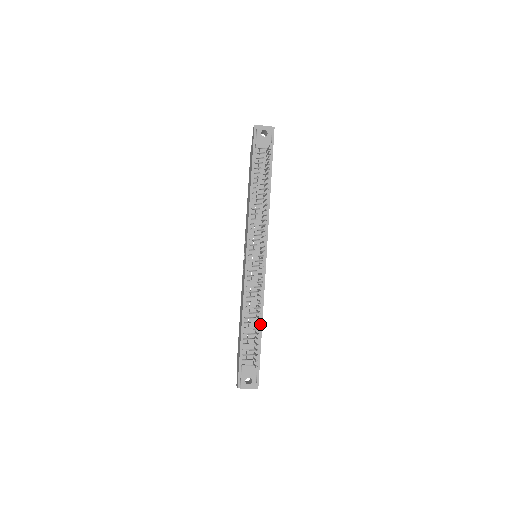
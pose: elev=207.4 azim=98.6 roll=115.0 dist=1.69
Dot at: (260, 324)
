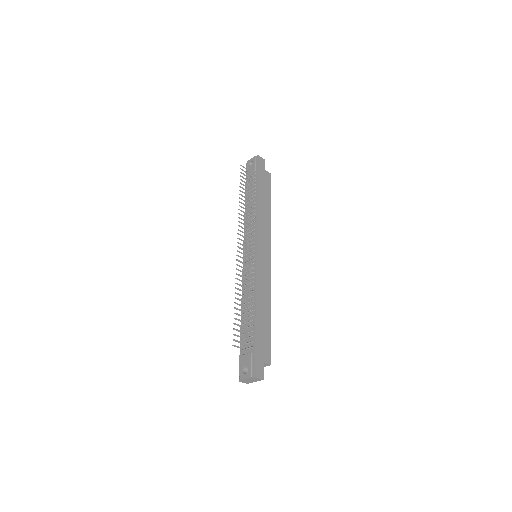
Dot at: (254, 311)
